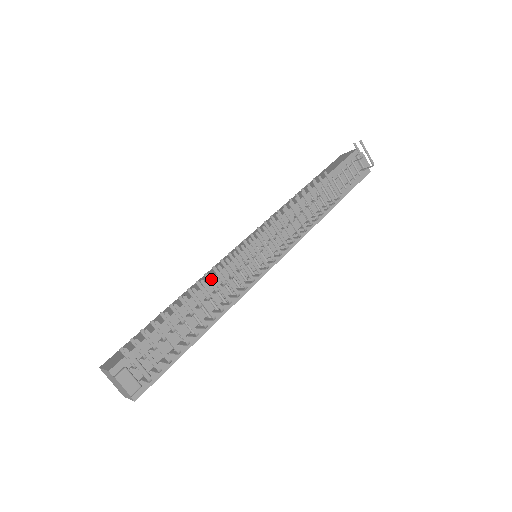
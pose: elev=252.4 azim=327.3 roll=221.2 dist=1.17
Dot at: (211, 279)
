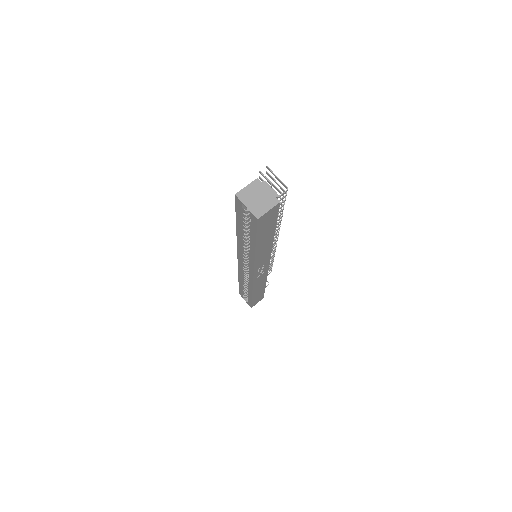
Dot at: occluded
